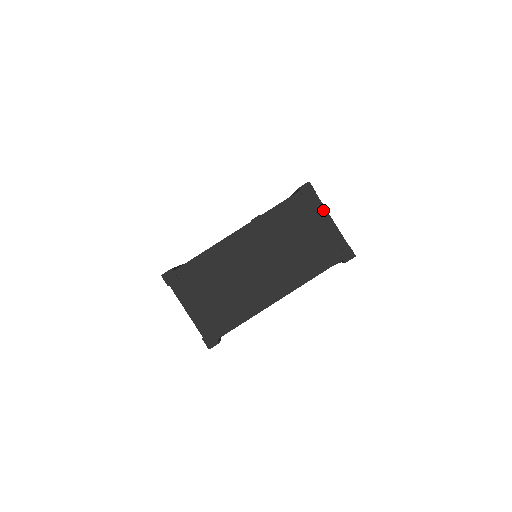
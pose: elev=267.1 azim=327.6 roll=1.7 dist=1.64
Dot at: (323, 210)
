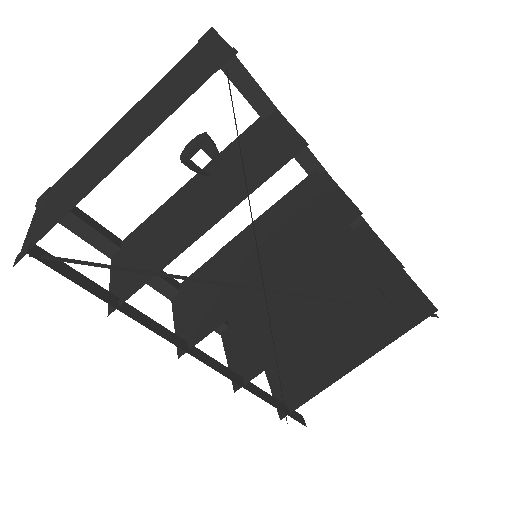
Dot at: (216, 39)
